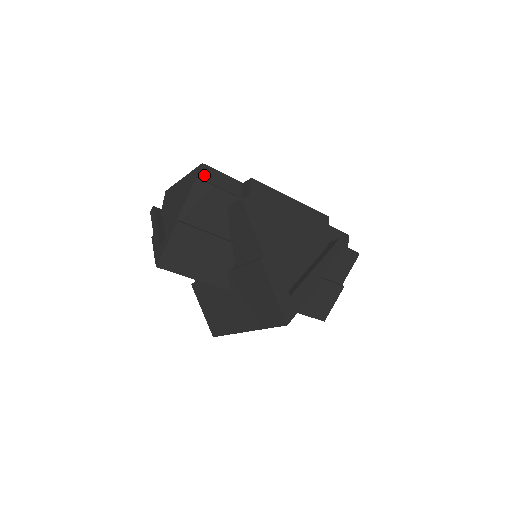
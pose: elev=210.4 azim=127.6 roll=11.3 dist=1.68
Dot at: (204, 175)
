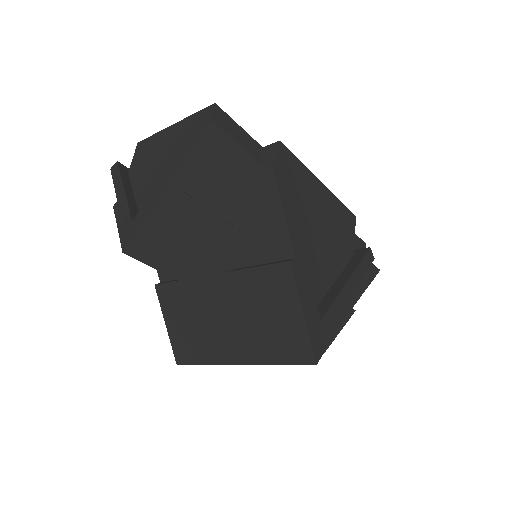
Dot at: (216, 121)
